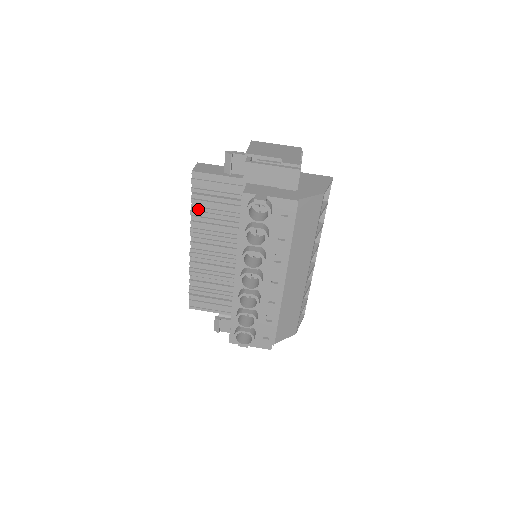
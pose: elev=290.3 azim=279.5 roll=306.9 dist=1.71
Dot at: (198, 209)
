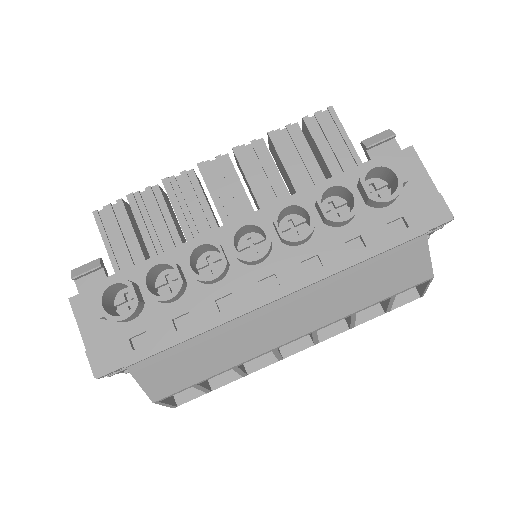
Dot at: (282, 139)
